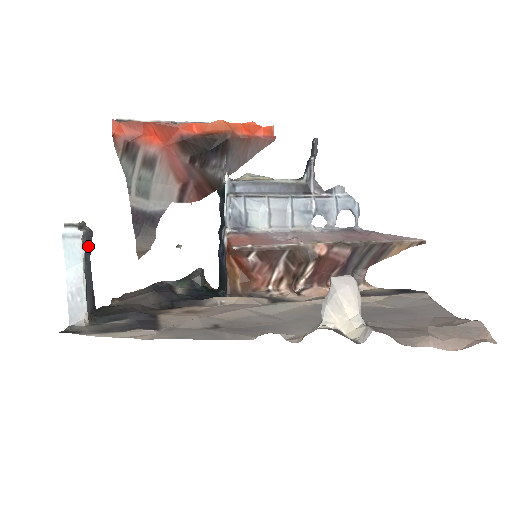
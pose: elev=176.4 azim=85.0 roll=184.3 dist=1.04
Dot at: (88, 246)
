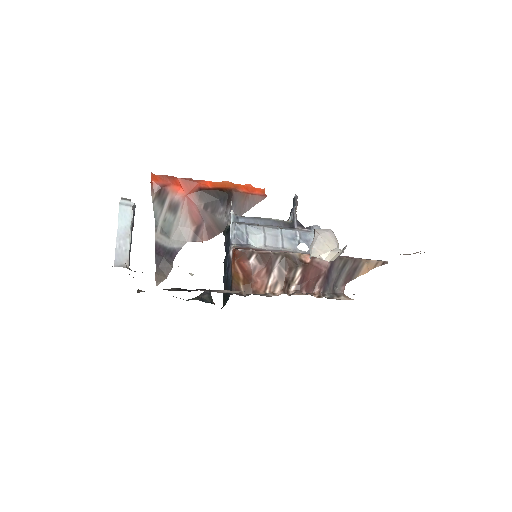
Dot at: (132, 224)
